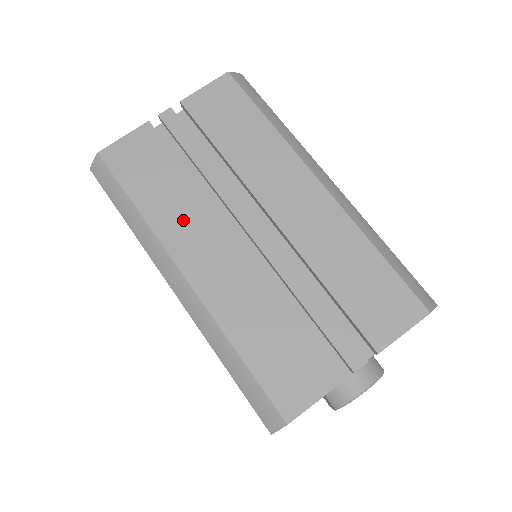
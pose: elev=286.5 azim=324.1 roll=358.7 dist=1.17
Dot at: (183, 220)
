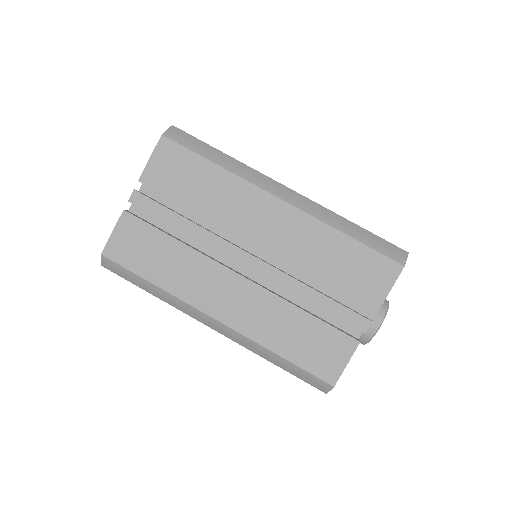
Dot at: (192, 278)
